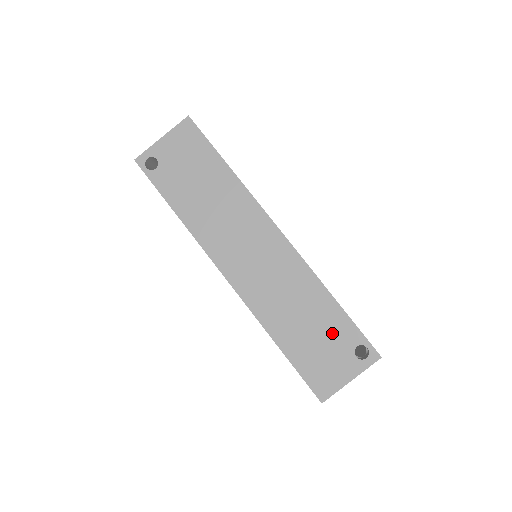
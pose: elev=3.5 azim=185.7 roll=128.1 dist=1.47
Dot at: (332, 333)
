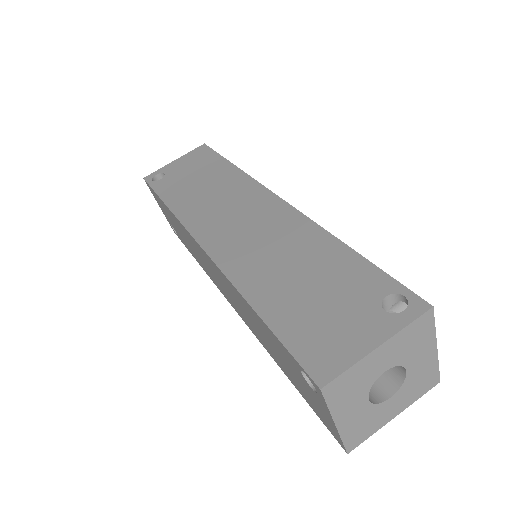
Dot at: (342, 284)
